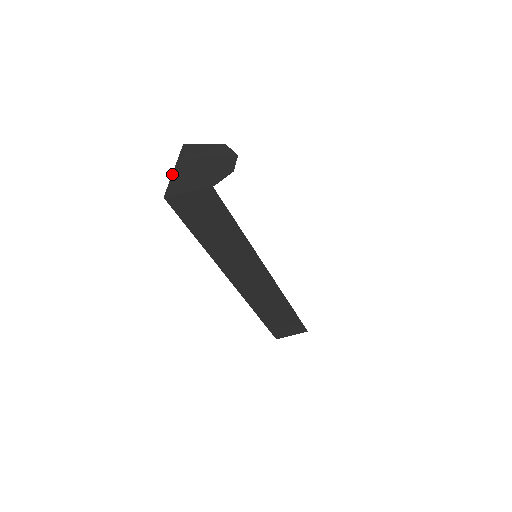
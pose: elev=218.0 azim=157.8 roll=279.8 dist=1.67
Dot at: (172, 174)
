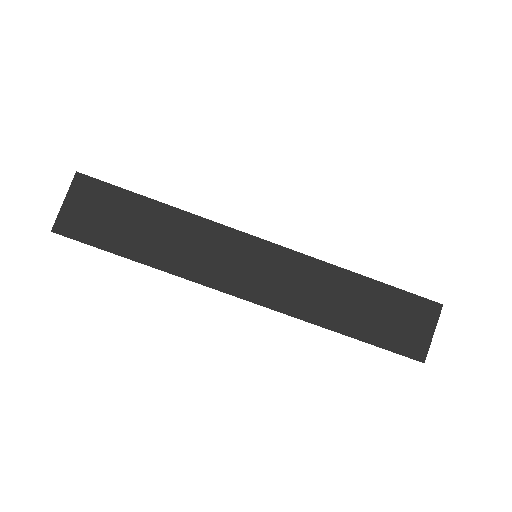
Dot at: occluded
